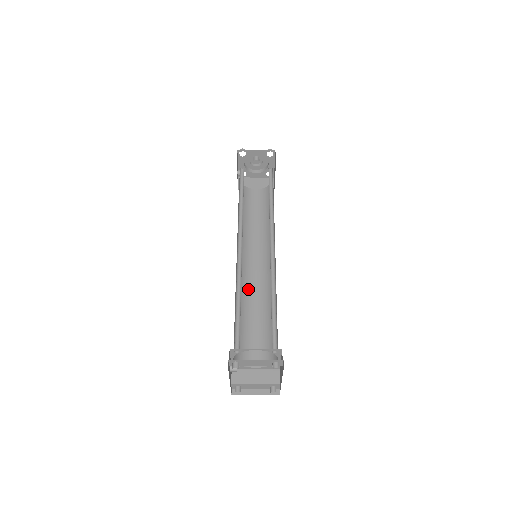
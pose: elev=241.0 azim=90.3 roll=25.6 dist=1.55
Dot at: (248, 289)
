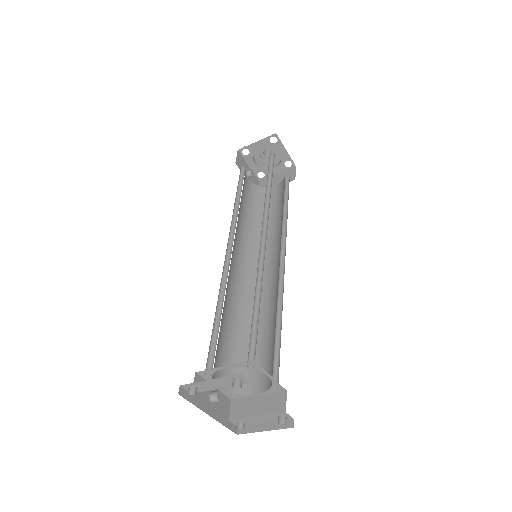
Dot at: occluded
